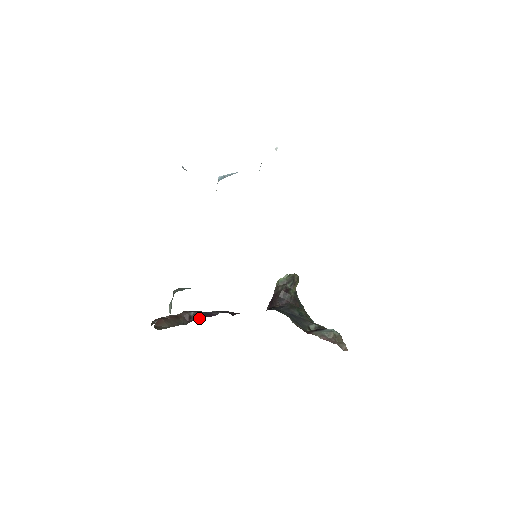
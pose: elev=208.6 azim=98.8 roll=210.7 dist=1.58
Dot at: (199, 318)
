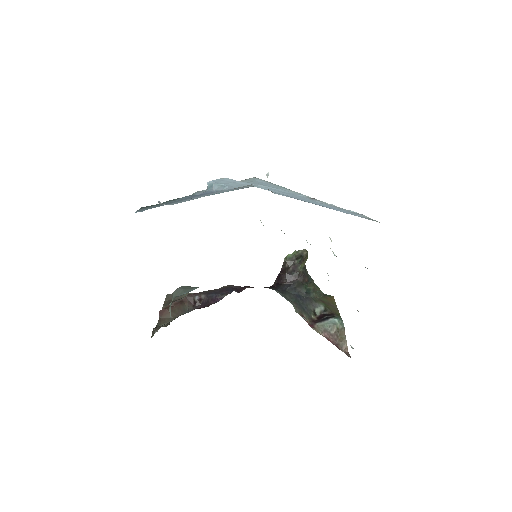
Dot at: (203, 305)
